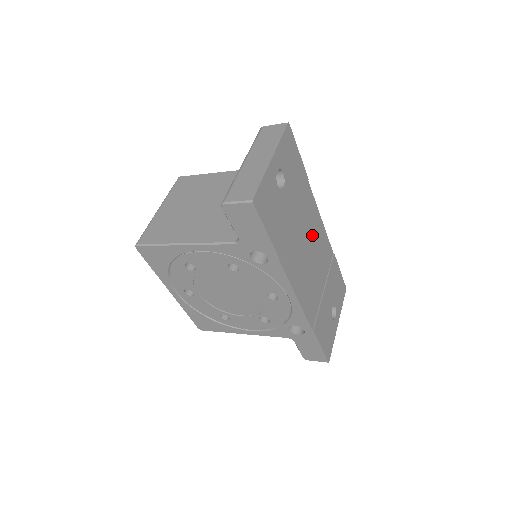
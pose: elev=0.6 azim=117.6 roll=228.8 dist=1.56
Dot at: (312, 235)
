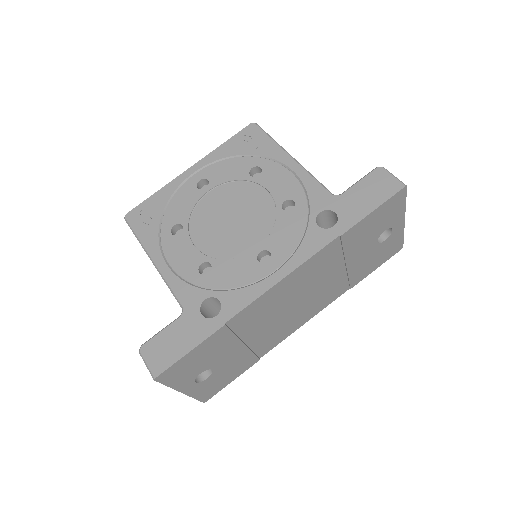
Dot at: (282, 301)
